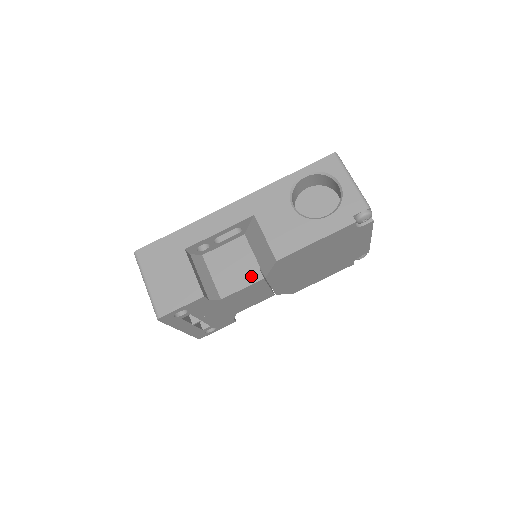
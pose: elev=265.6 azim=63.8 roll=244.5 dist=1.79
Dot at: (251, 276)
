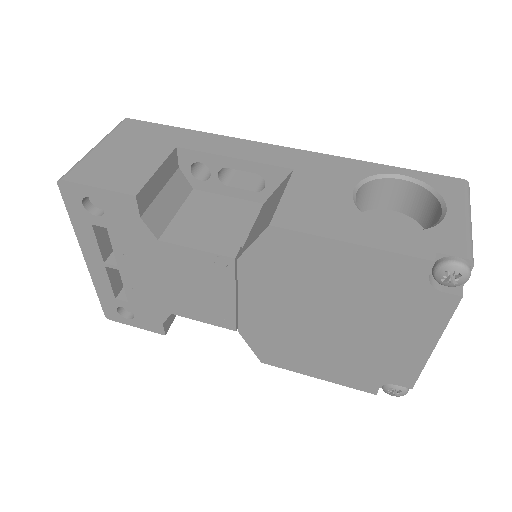
Dot at: (222, 244)
